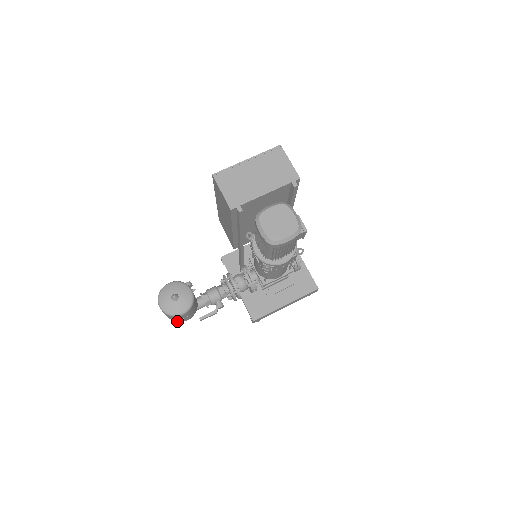
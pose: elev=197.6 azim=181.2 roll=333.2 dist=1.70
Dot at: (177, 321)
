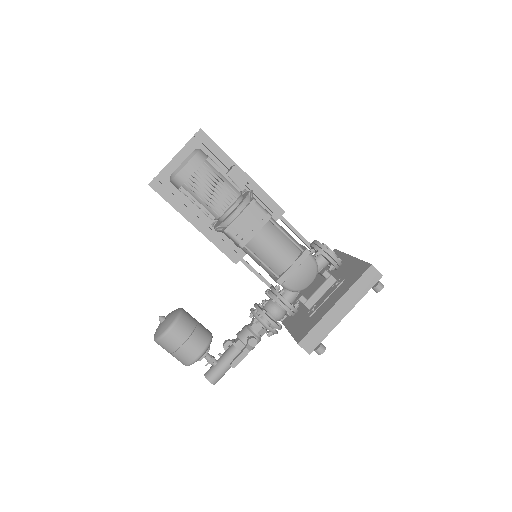
Dot at: (187, 361)
